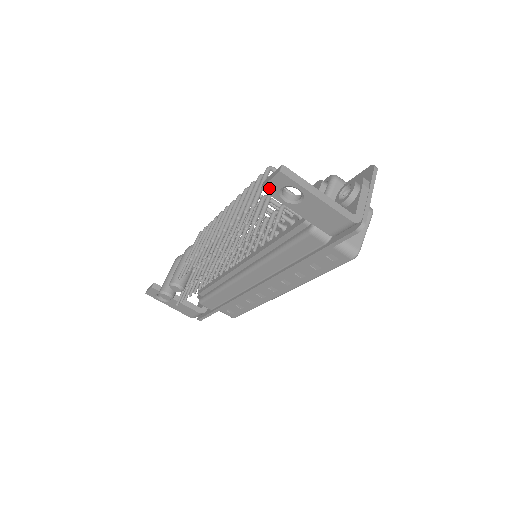
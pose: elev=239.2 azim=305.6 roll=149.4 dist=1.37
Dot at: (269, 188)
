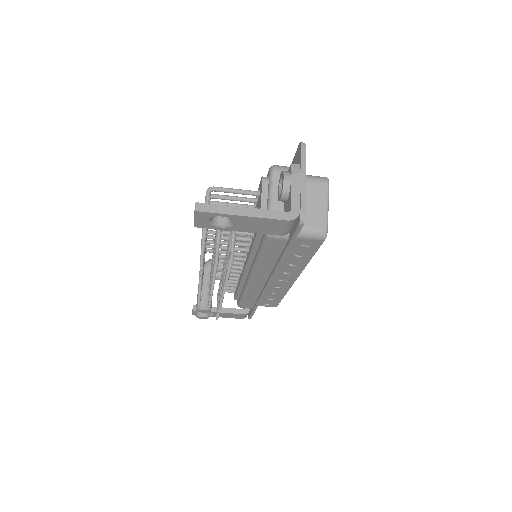
Dot at: (200, 224)
